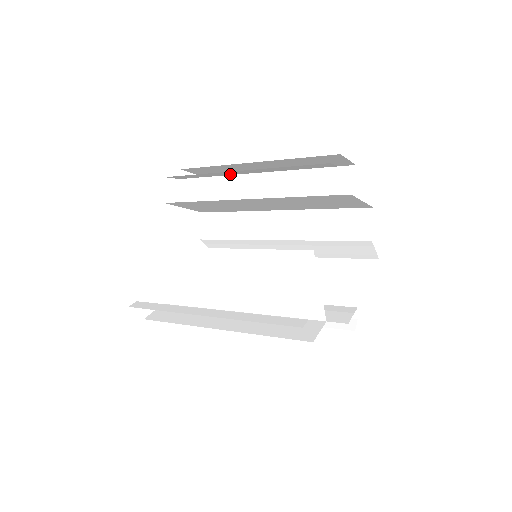
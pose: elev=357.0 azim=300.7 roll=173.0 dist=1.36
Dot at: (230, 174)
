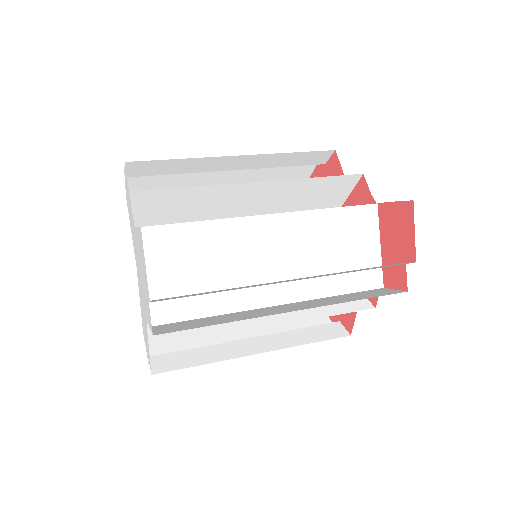
Dot at: (208, 169)
